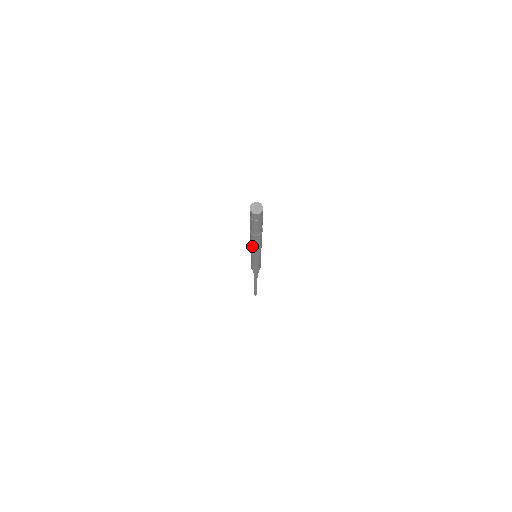
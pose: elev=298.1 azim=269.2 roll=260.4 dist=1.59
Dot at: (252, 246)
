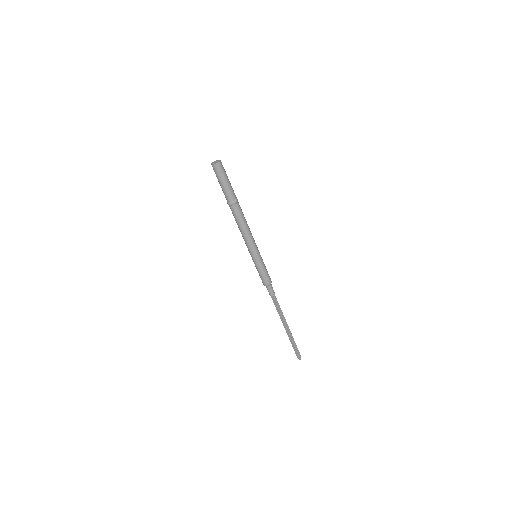
Dot at: (239, 228)
